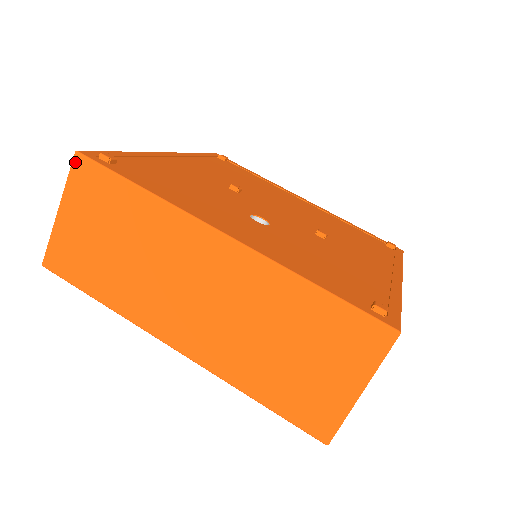
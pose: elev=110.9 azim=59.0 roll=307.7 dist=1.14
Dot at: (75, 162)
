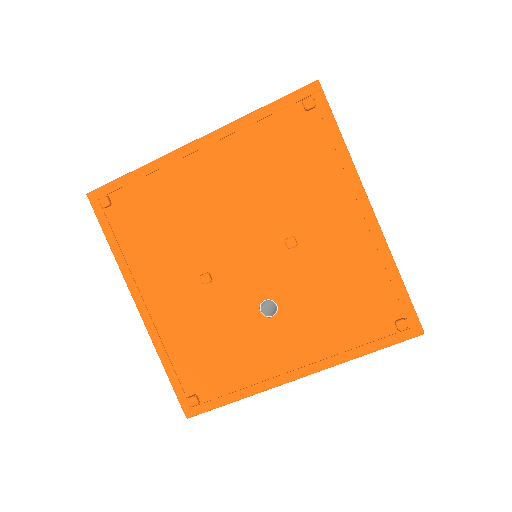
Dot at: occluded
